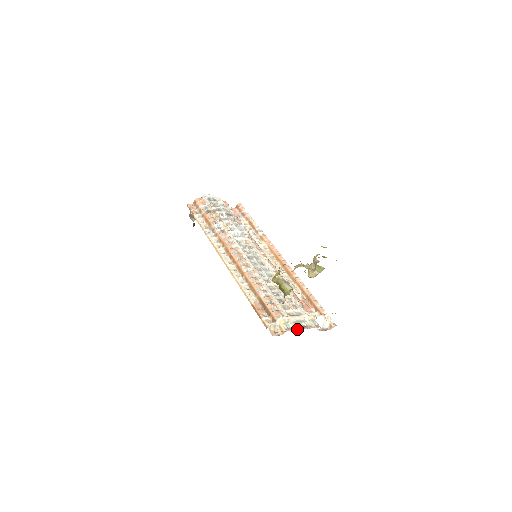
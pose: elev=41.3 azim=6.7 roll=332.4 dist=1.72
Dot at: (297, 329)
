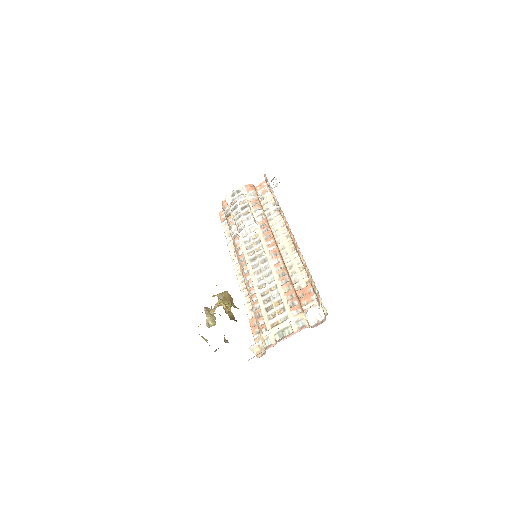
Dot at: (275, 344)
